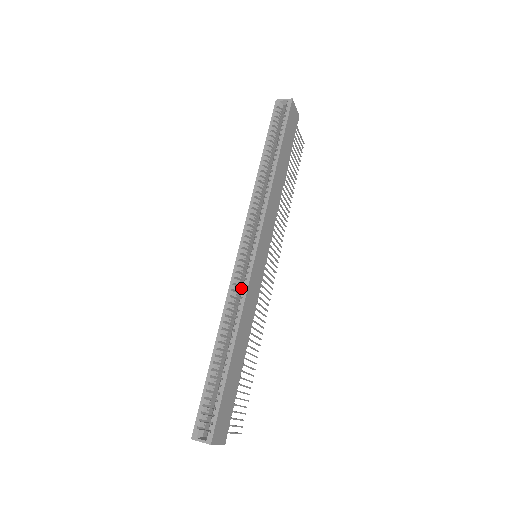
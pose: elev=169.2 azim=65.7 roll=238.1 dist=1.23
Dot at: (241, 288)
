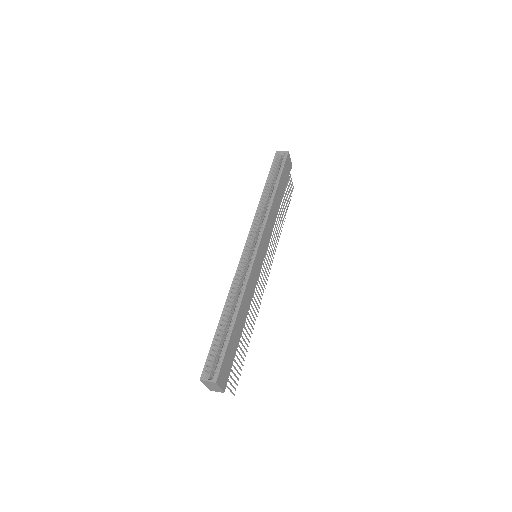
Dot at: occluded
